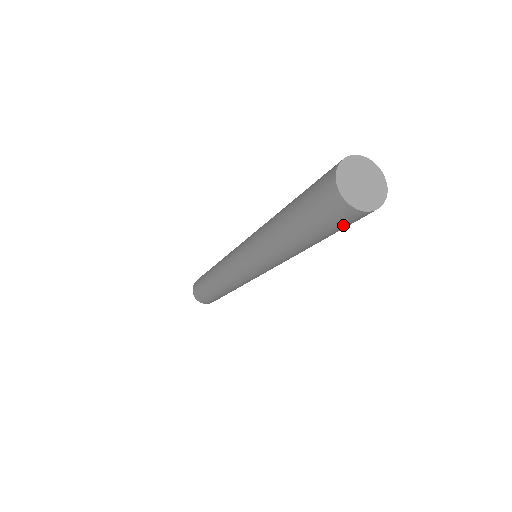
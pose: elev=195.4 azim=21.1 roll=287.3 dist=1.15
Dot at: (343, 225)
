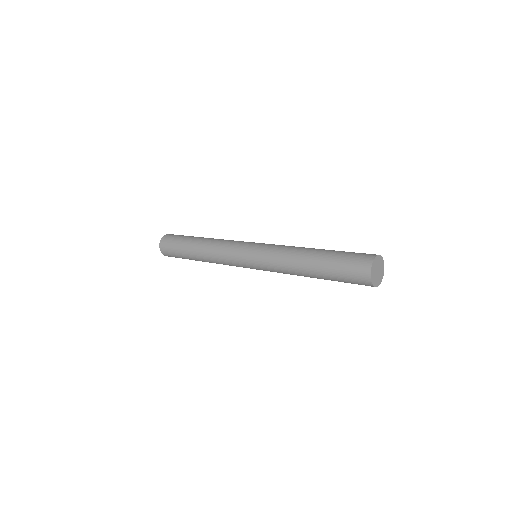
Dot at: occluded
